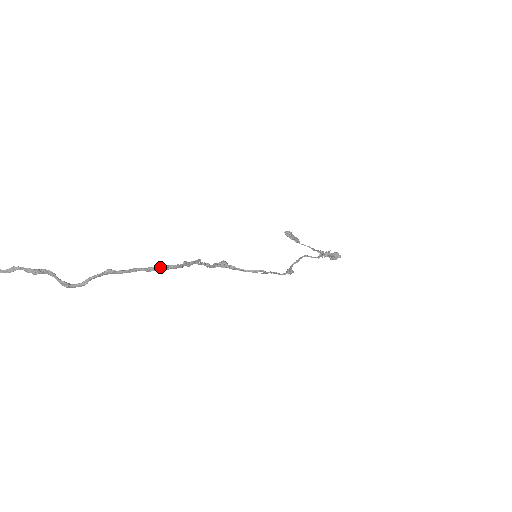
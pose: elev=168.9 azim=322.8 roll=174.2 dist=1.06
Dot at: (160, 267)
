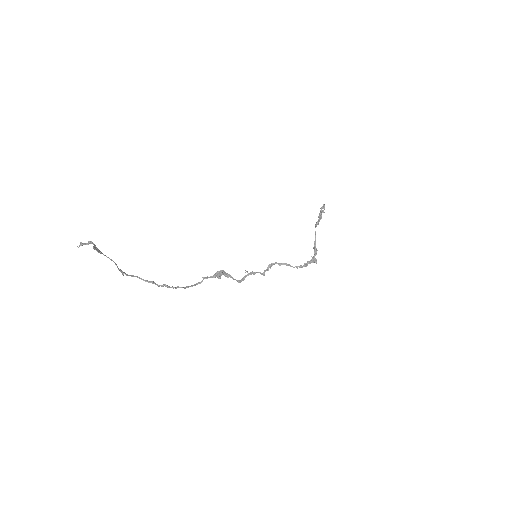
Dot at: (176, 288)
